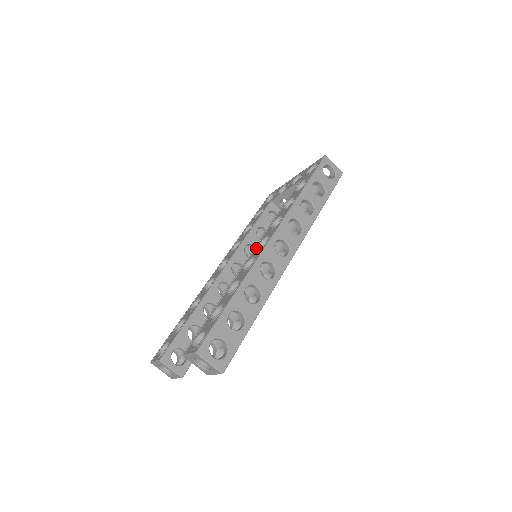
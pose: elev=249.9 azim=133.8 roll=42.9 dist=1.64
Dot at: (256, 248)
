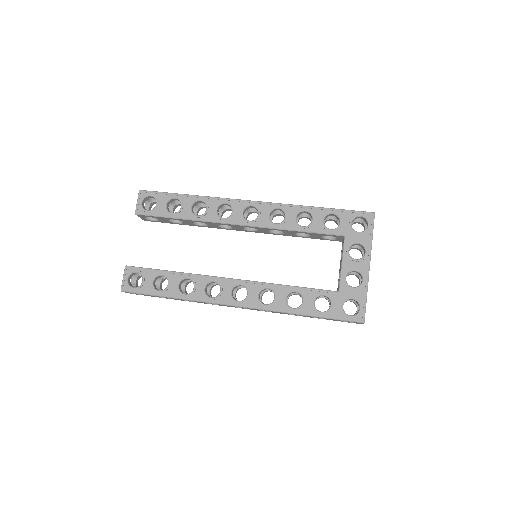
Dot at: (234, 286)
